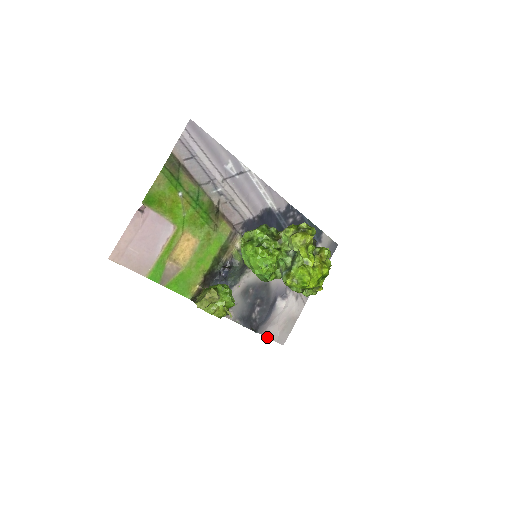
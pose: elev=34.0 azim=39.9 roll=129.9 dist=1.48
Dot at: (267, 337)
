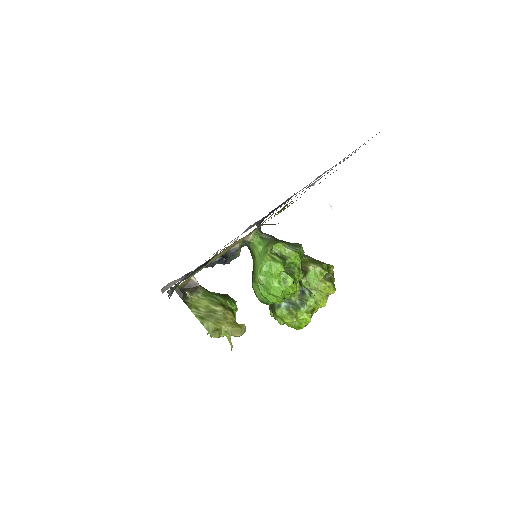
Dot at: (161, 290)
